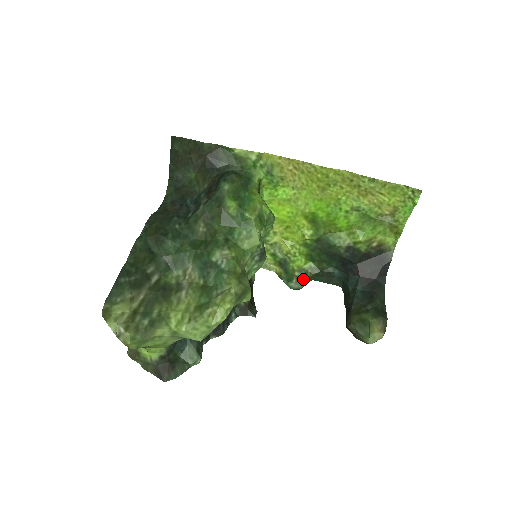
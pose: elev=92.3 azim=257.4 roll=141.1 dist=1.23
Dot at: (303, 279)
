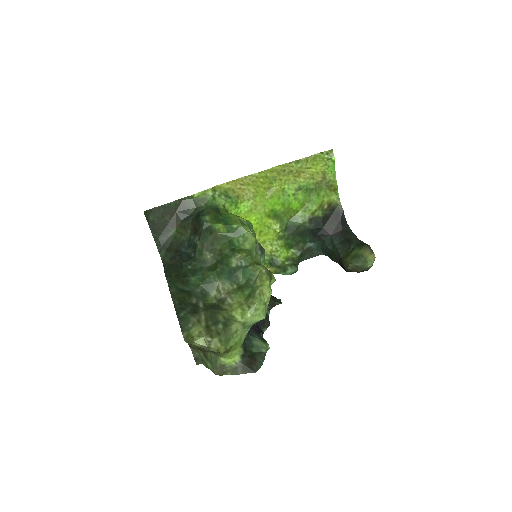
Dot at: (294, 264)
